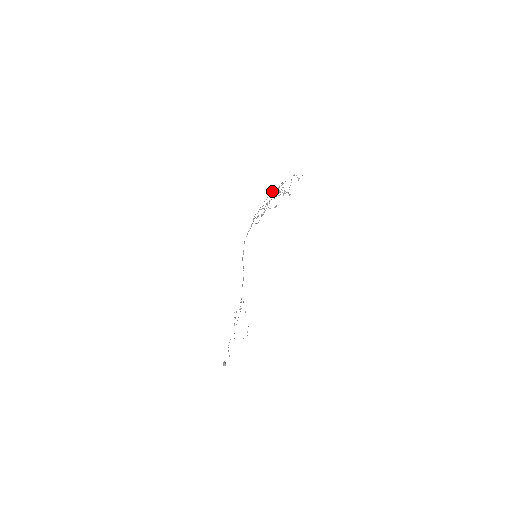
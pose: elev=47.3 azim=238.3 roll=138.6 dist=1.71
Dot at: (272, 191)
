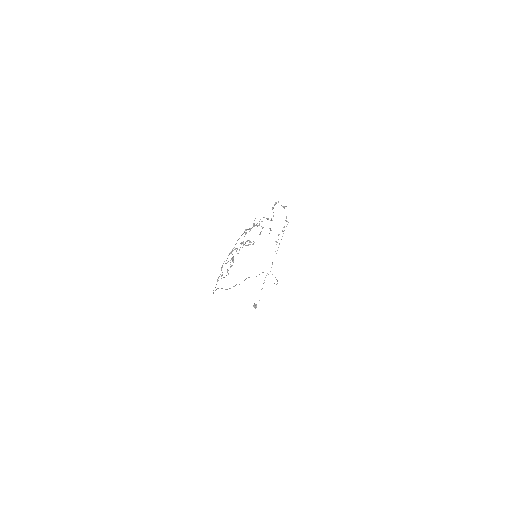
Dot at: occluded
